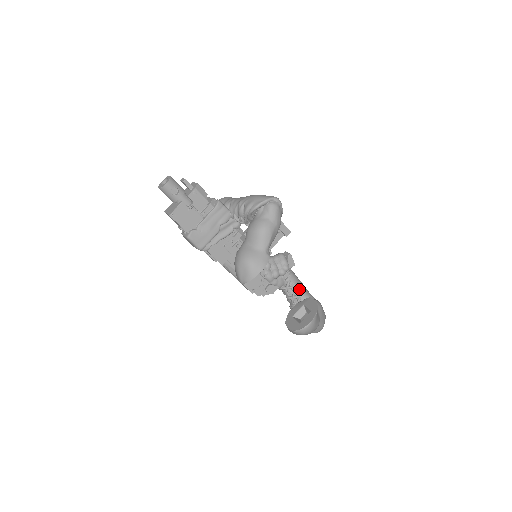
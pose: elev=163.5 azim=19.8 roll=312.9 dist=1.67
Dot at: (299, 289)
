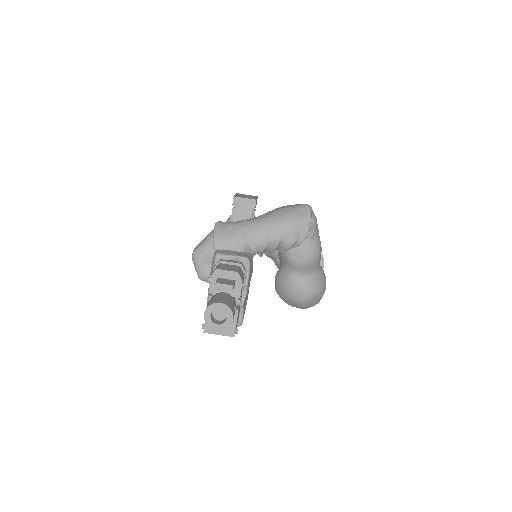
Dot at: occluded
